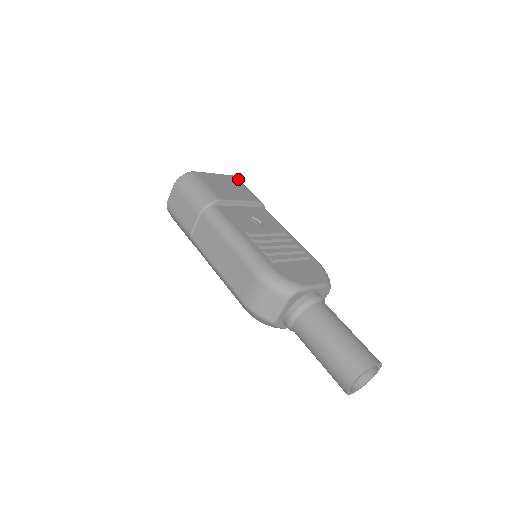
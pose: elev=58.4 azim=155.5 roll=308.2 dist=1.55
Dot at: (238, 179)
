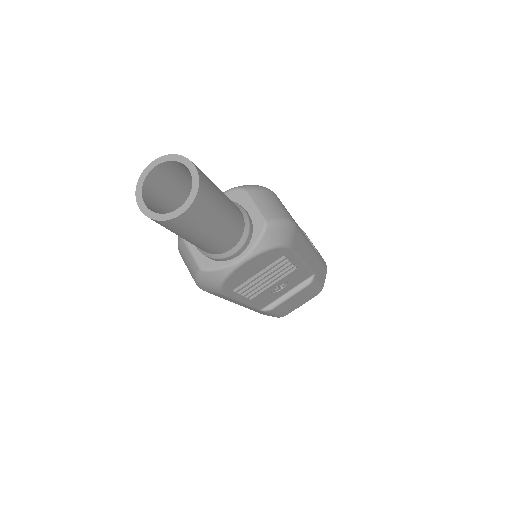
Dot at: occluded
